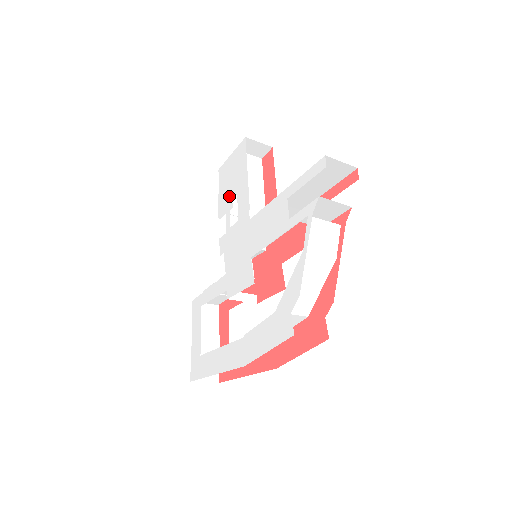
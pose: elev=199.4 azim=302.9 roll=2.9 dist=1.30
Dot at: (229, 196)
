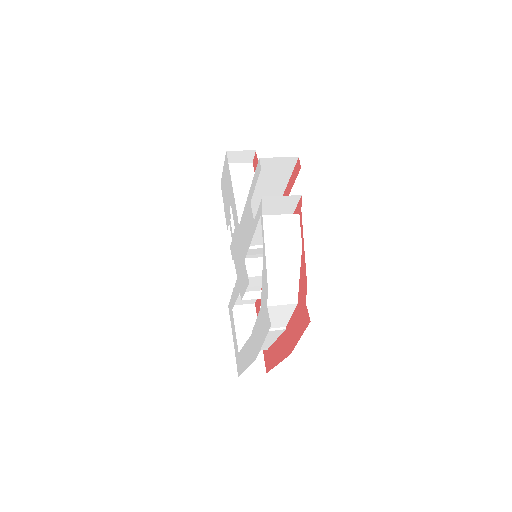
Dot at: (228, 207)
